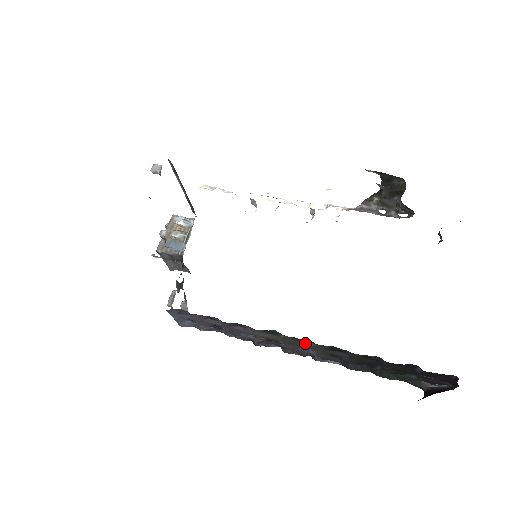
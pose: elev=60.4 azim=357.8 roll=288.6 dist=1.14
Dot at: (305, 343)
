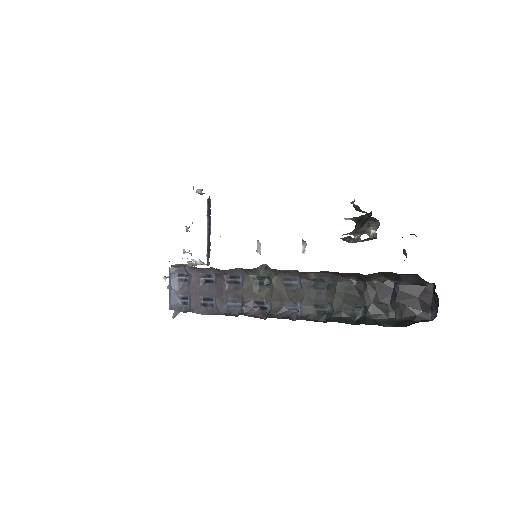
Dot at: (291, 288)
